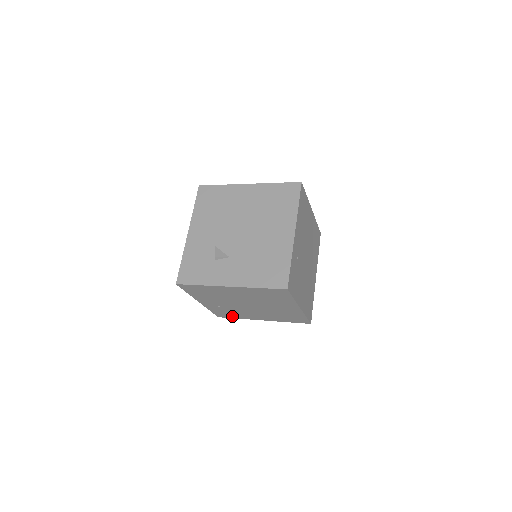
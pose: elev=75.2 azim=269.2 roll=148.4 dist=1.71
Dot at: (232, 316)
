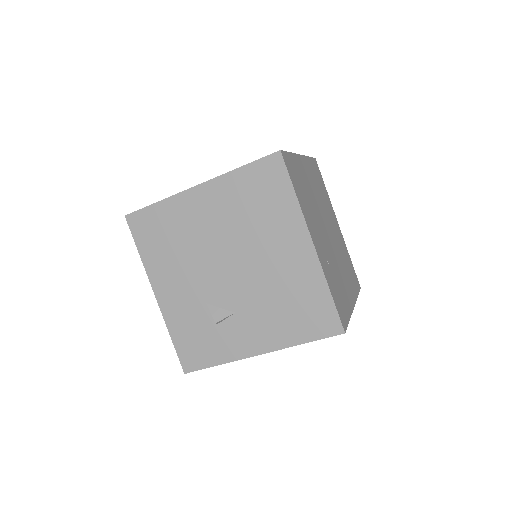
Dot at: occluded
